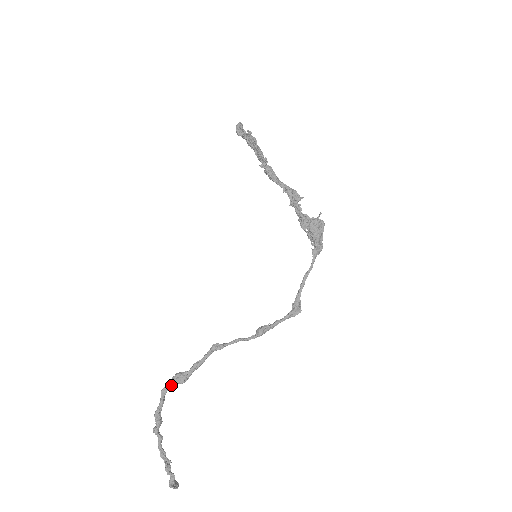
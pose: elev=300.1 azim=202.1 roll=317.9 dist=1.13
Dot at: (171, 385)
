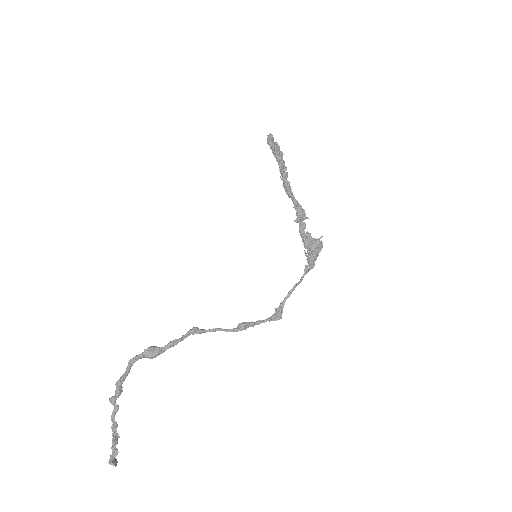
Dot at: (141, 357)
